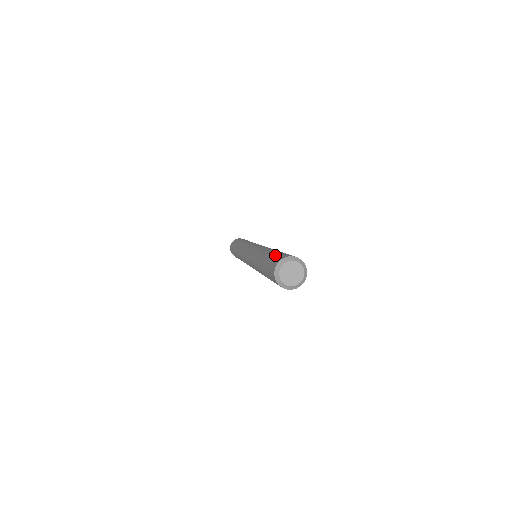
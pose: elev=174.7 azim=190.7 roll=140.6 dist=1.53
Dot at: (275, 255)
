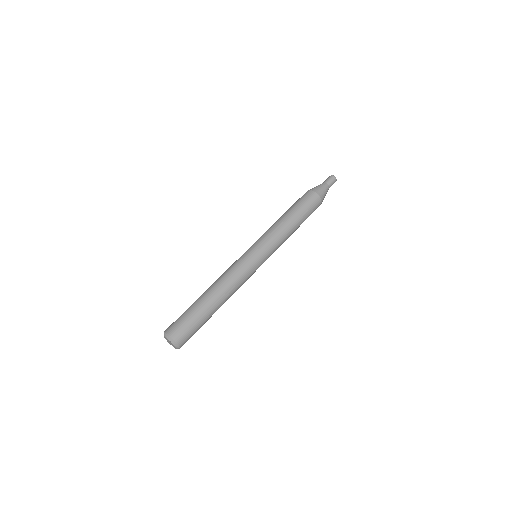
Dot at: (181, 316)
